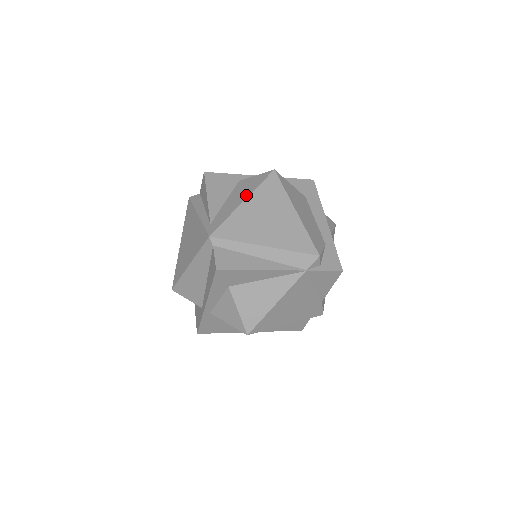
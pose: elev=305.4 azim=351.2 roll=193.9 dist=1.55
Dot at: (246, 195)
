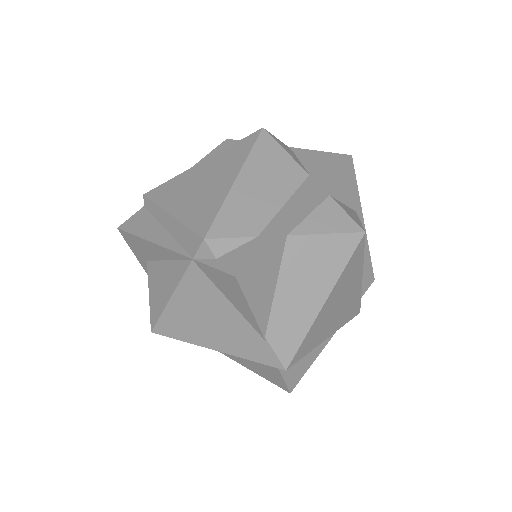
Dot at: (212, 157)
